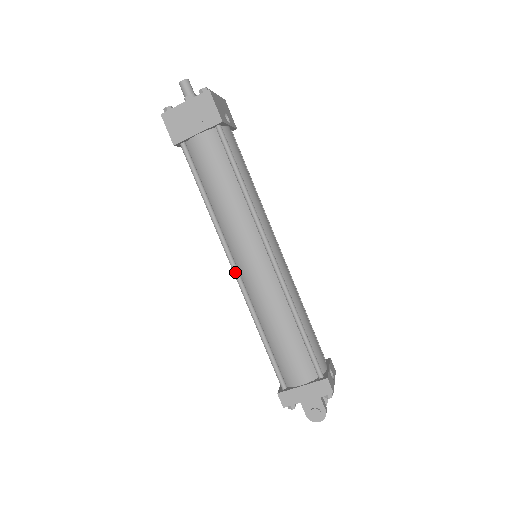
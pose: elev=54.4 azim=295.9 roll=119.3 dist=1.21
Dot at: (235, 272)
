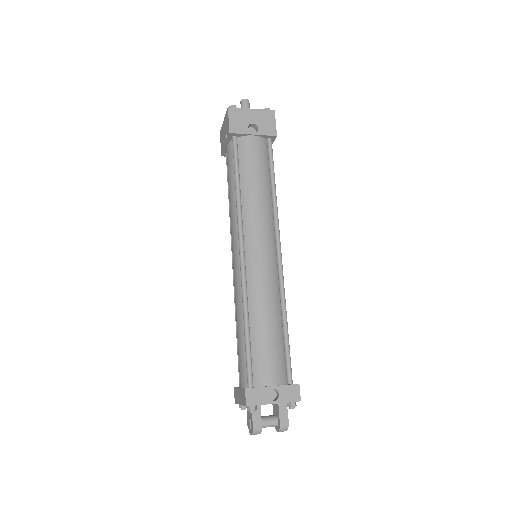
Dot at: (232, 266)
